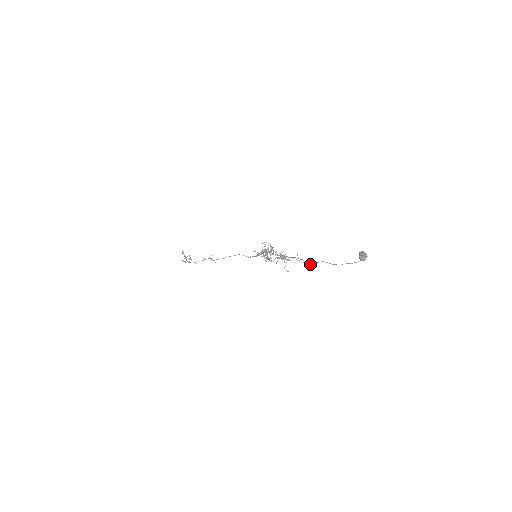
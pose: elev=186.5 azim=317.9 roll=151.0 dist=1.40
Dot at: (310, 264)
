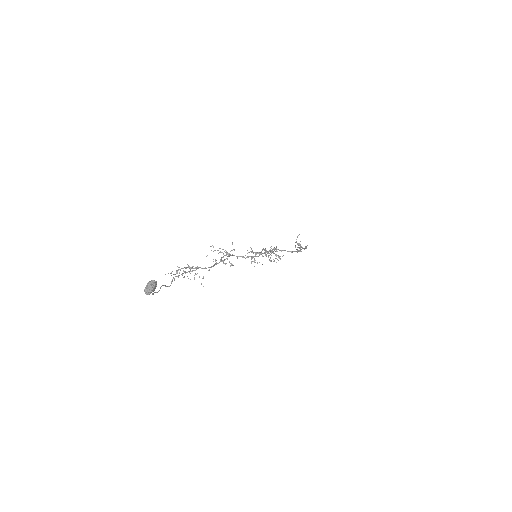
Dot at: occluded
